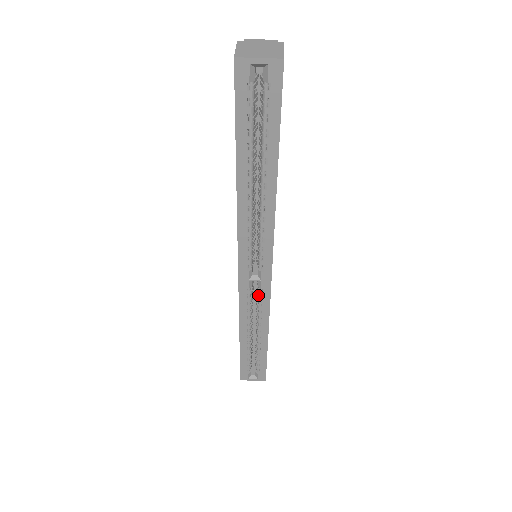
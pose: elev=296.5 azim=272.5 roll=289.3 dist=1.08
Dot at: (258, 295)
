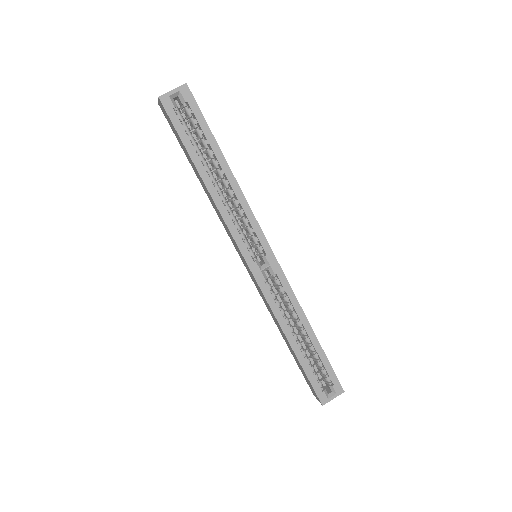
Dot at: (278, 287)
